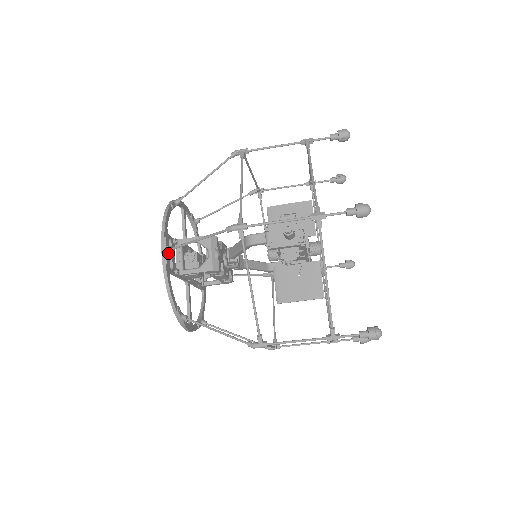
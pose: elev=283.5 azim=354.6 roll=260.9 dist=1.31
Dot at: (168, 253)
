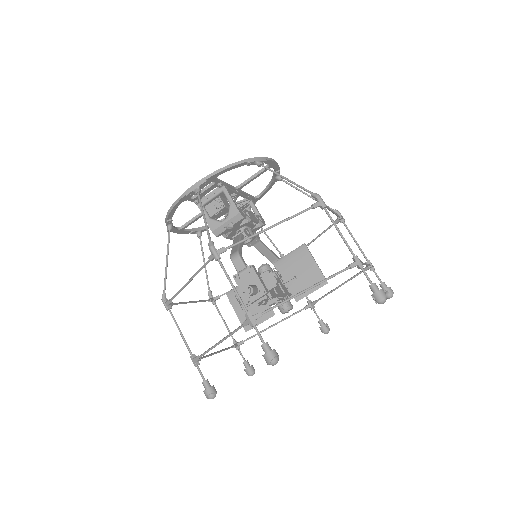
Dot at: (195, 191)
